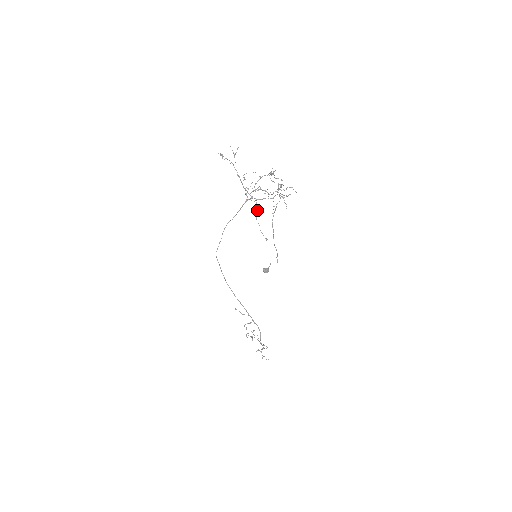
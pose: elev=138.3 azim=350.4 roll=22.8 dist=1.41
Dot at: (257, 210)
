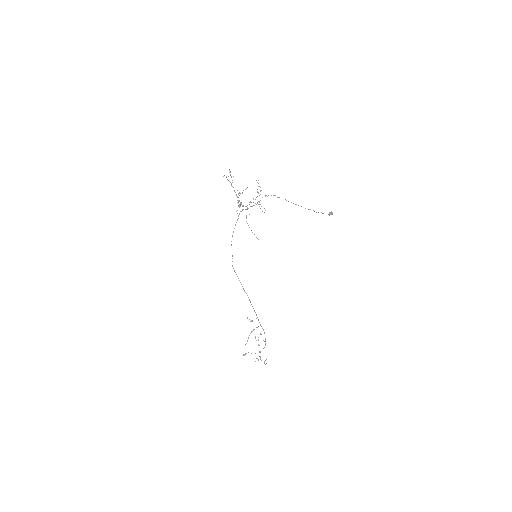
Dot at: occluded
